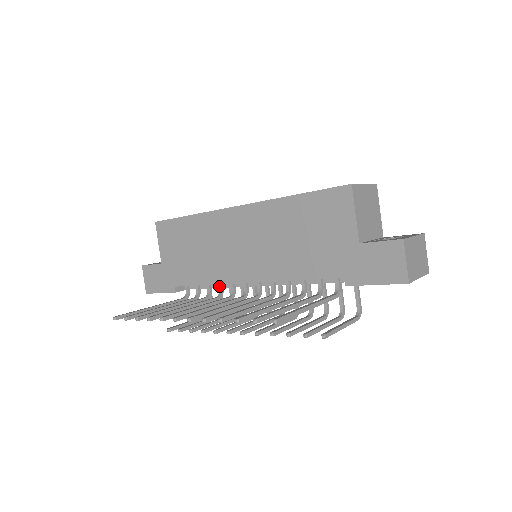
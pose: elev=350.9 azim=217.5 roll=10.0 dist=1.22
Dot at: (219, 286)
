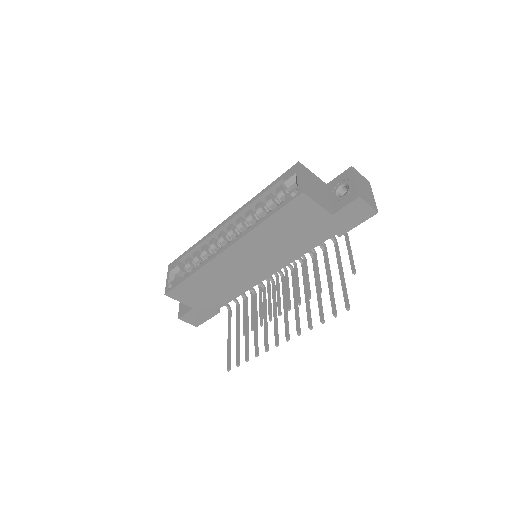
Dot at: occluded
